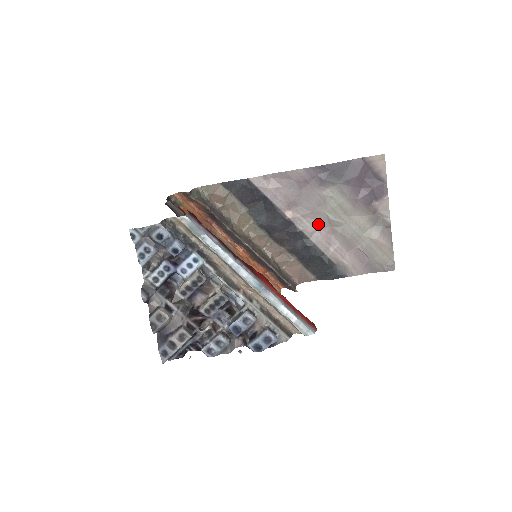
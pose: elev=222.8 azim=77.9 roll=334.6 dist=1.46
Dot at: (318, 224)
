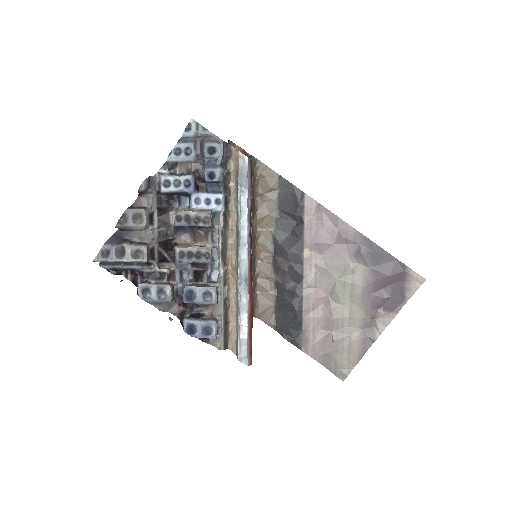
Dot at: (321, 284)
